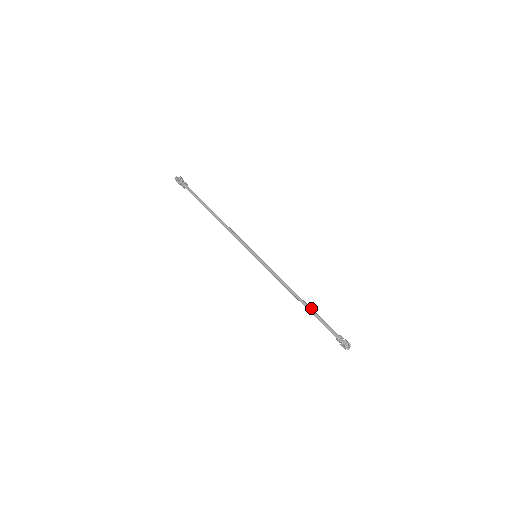
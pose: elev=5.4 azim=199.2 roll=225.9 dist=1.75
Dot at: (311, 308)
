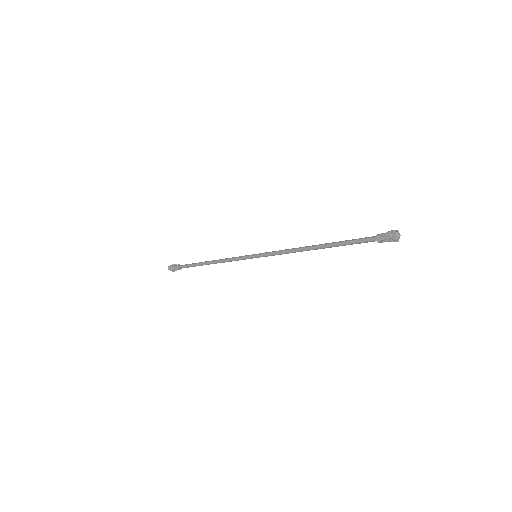
Dot at: (331, 243)
